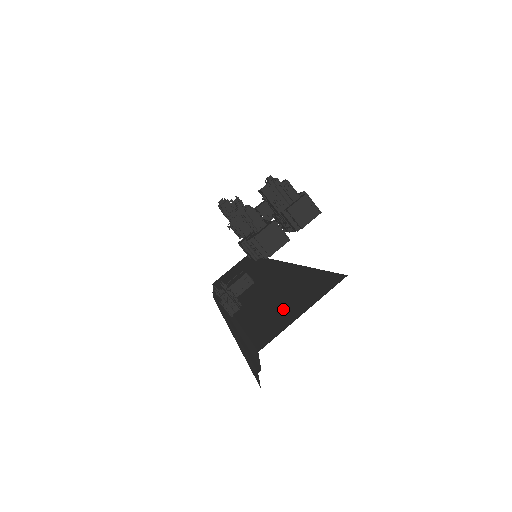
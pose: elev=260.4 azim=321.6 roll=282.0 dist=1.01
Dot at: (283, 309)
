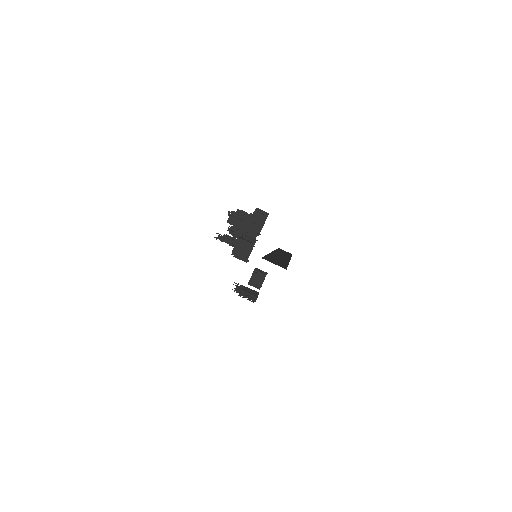
Dot at: occluded
